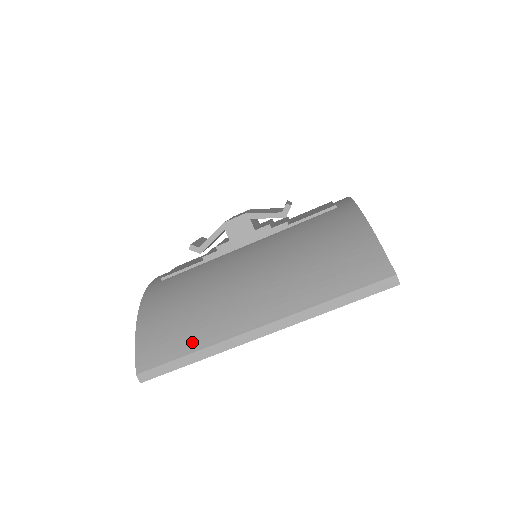
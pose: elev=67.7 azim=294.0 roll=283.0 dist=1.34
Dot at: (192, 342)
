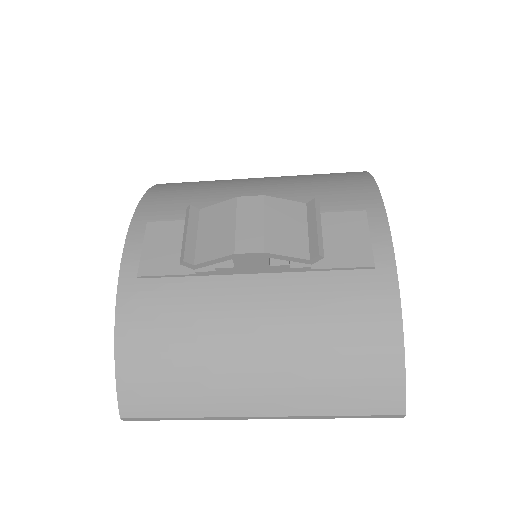
Dot at: (184, 407)
